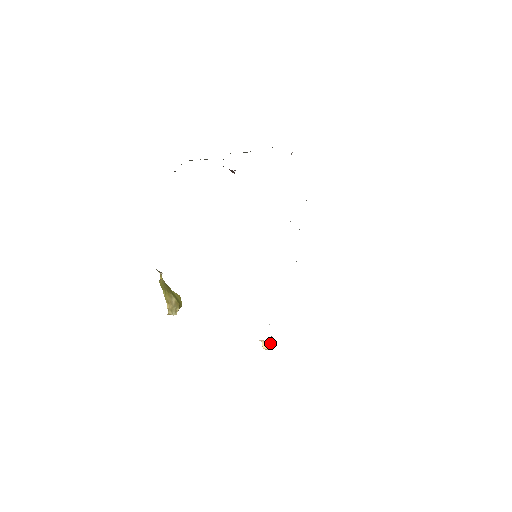
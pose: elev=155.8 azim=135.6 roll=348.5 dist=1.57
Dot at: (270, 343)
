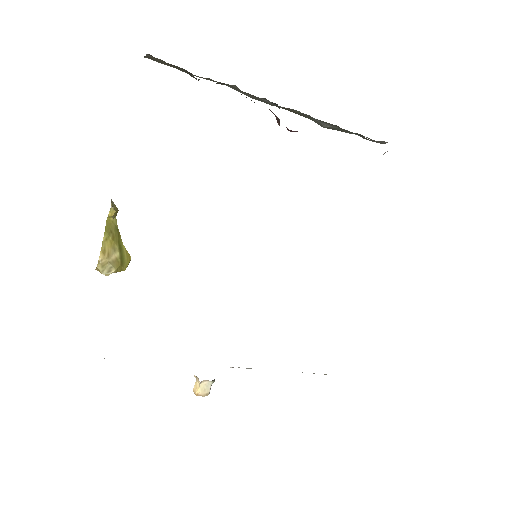
Dot at: (206, 388)
